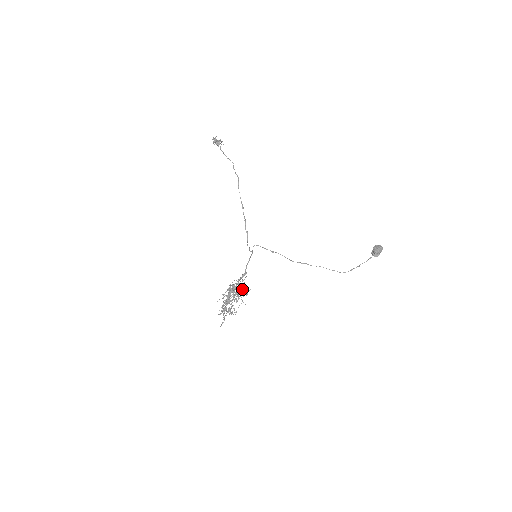
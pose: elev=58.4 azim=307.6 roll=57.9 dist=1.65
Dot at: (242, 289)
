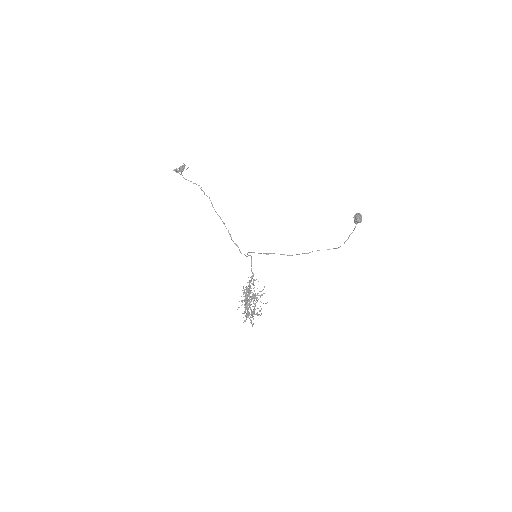
Dot at: occluded
